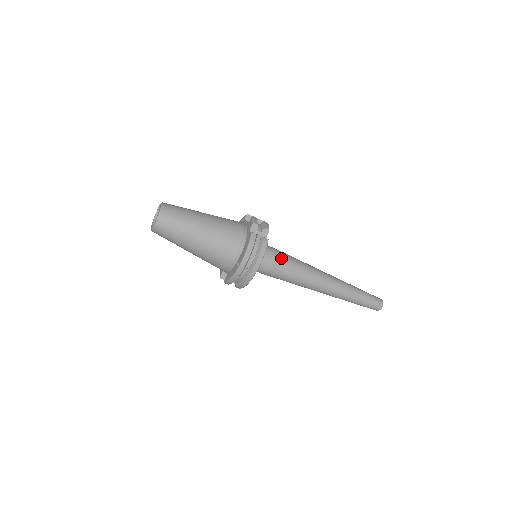
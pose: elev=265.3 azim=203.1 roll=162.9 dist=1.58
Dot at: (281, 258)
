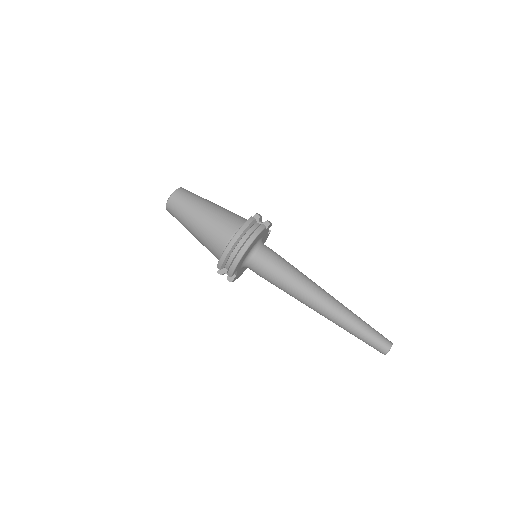
Dot at: (279, 258)
